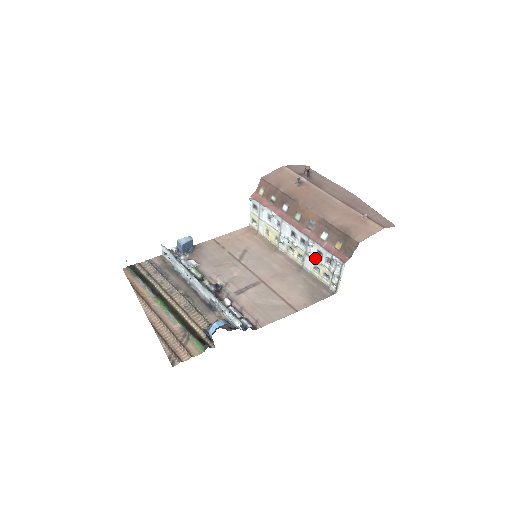
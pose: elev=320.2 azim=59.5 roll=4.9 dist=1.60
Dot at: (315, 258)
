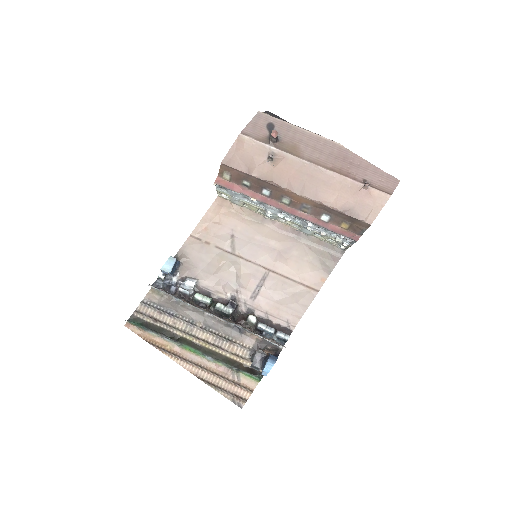
Dot at: (316, 230)
